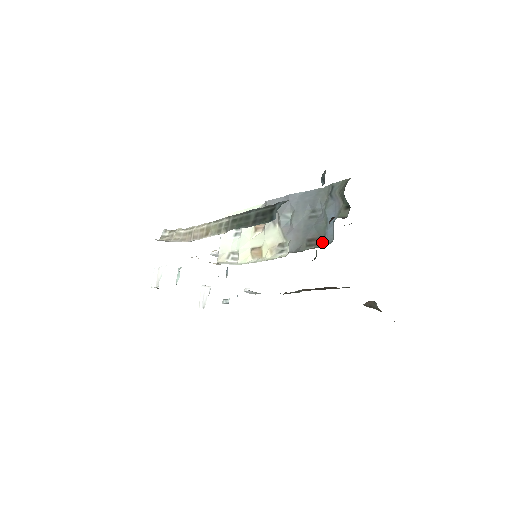
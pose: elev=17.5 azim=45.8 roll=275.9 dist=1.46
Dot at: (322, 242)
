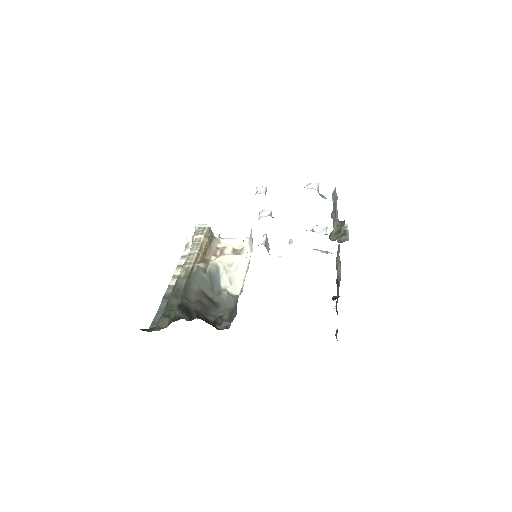
Dot at: occluded
